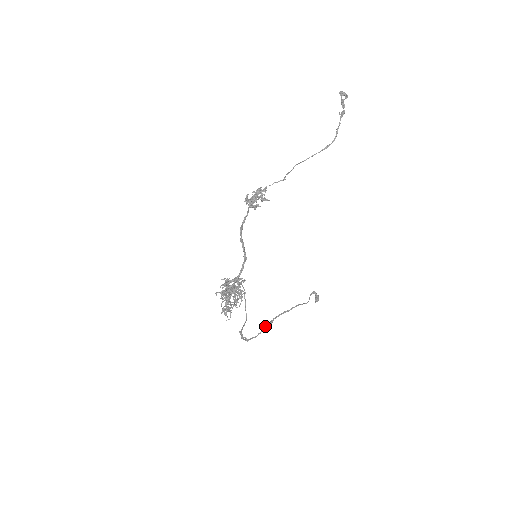
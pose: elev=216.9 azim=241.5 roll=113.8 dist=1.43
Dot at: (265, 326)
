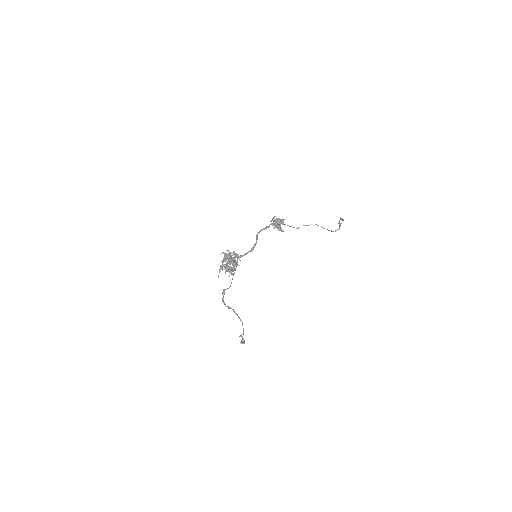
Dot at: (231, 308)
